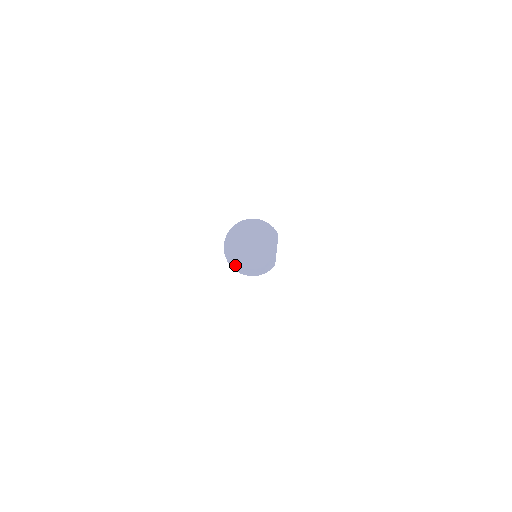
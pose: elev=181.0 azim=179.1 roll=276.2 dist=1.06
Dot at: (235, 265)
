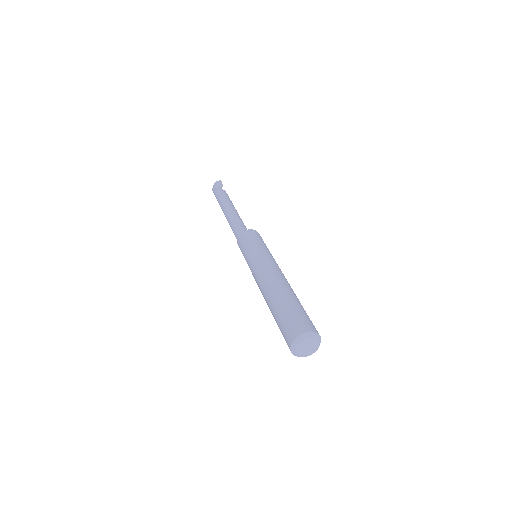
Dot at: (295, 354)
